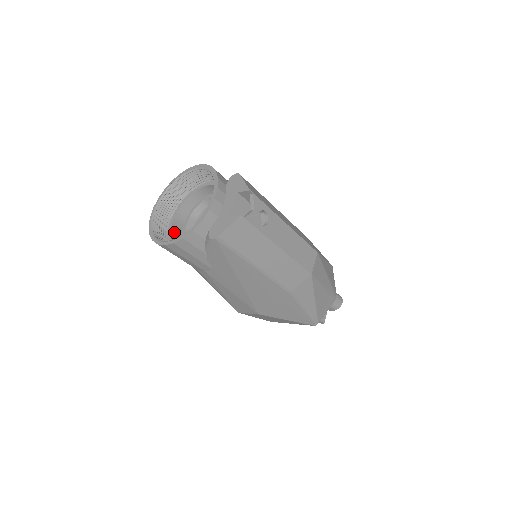
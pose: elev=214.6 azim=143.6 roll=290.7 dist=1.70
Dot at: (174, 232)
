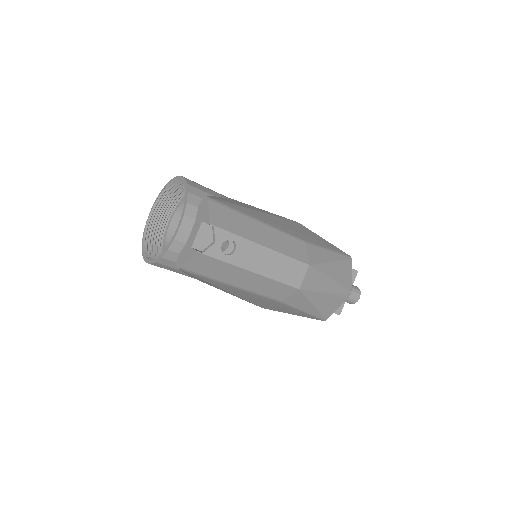
Dot at: (170, 235)
